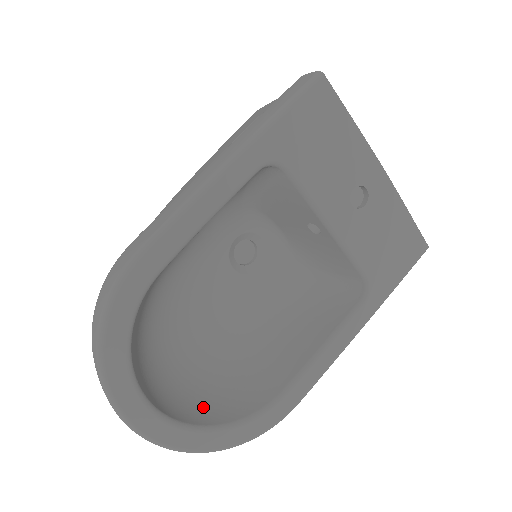
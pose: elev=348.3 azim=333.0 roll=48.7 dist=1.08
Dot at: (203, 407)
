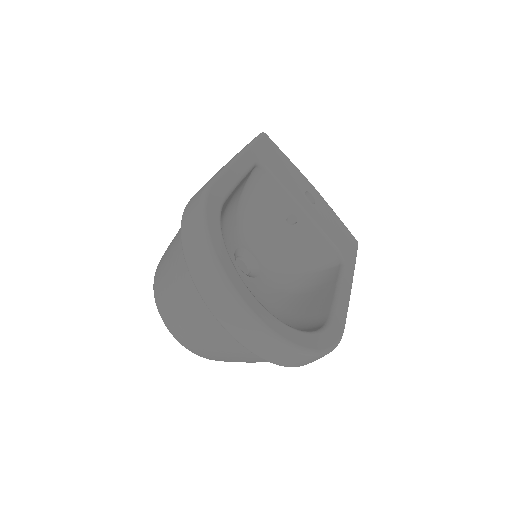
Dot at: occluded
